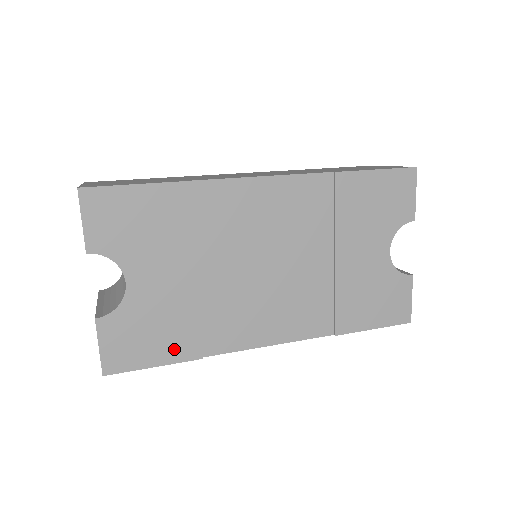
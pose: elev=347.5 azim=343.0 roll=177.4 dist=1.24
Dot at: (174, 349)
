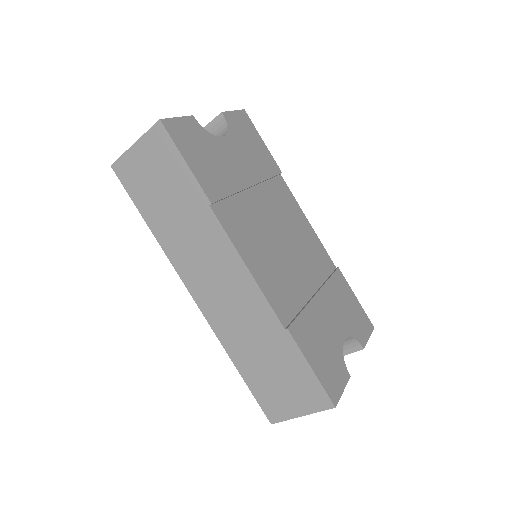
Dot at: (205, 177)
